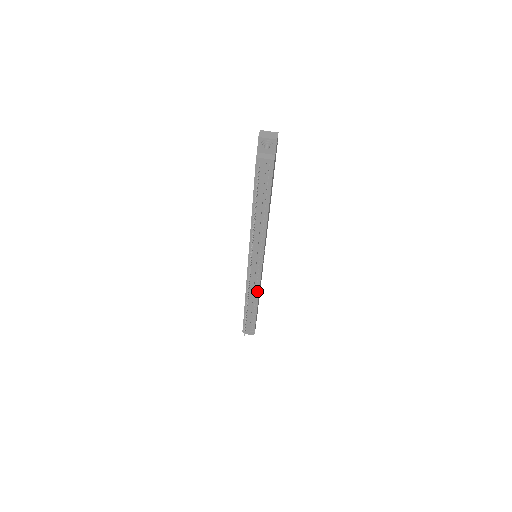
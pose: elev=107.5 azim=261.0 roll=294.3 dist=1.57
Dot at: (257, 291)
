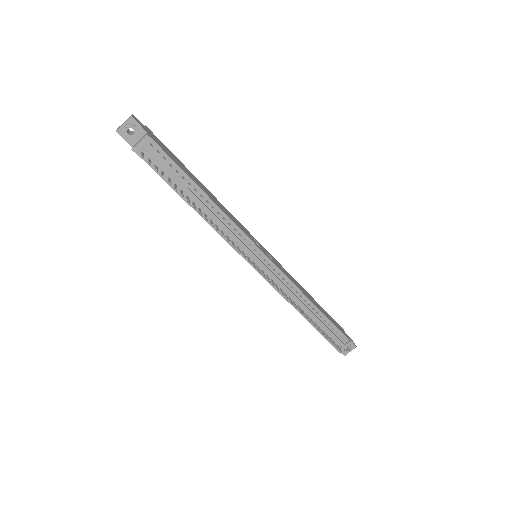
Dot at: (297, 291)
